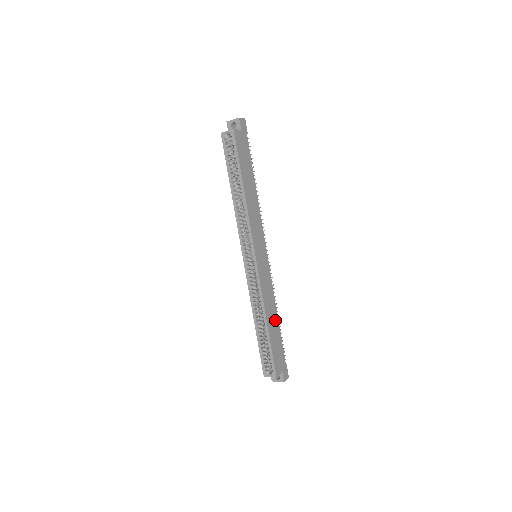
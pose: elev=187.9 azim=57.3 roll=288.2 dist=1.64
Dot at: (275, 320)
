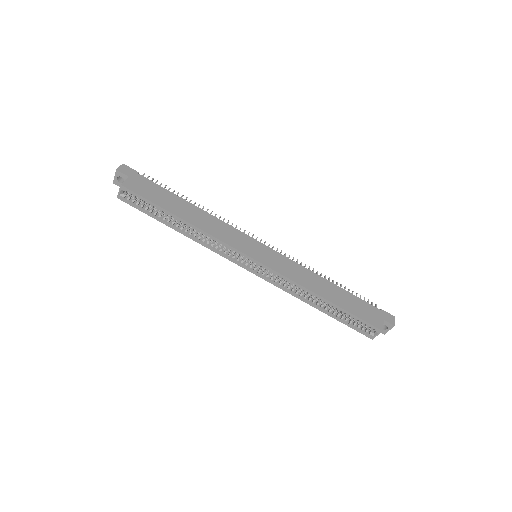
Dot at: (330, 287)
